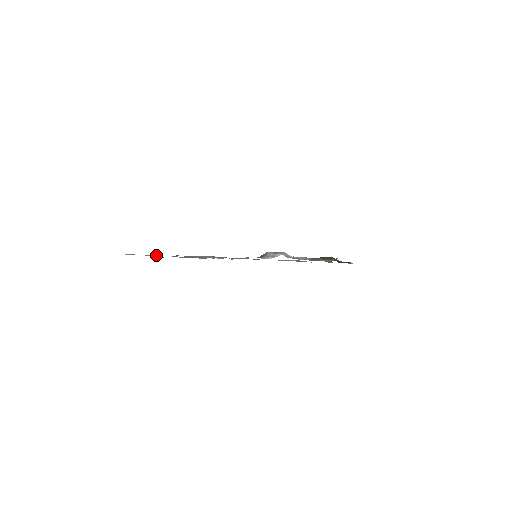
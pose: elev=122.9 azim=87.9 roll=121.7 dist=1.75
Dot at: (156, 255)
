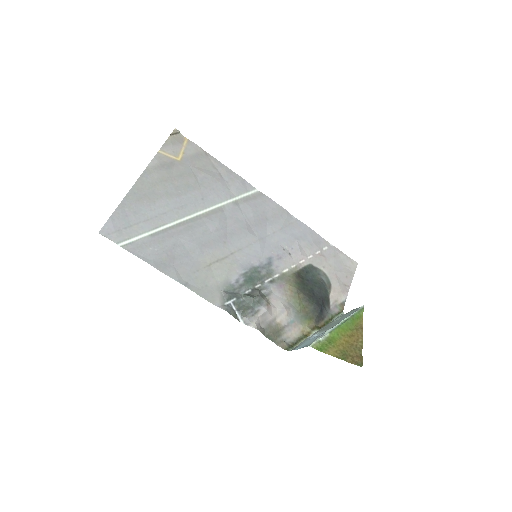
Dot at: (139, 238)
